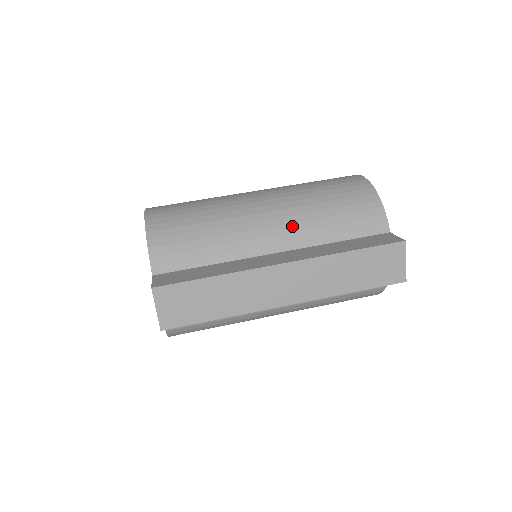
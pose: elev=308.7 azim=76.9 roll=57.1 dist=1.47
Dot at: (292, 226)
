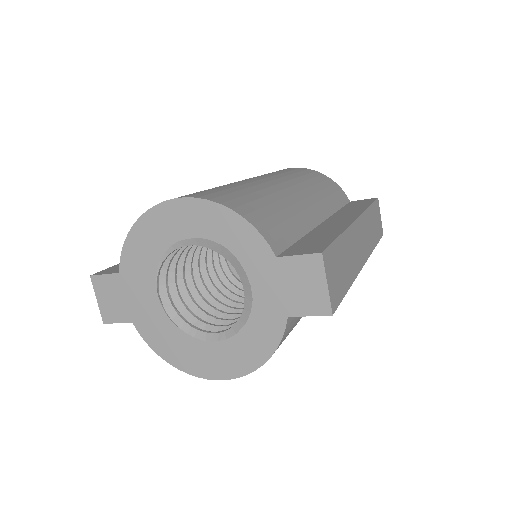
Dot at: (314, 197)
